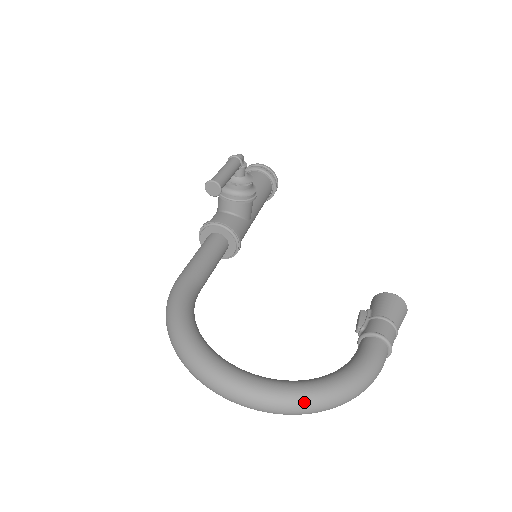
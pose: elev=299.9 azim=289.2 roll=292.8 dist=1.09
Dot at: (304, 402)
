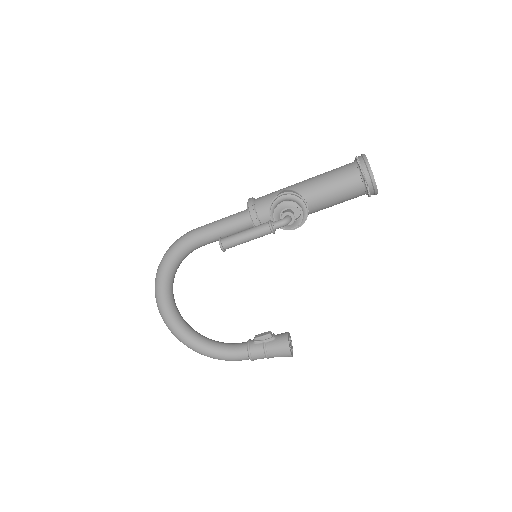
Dot at: occluded
